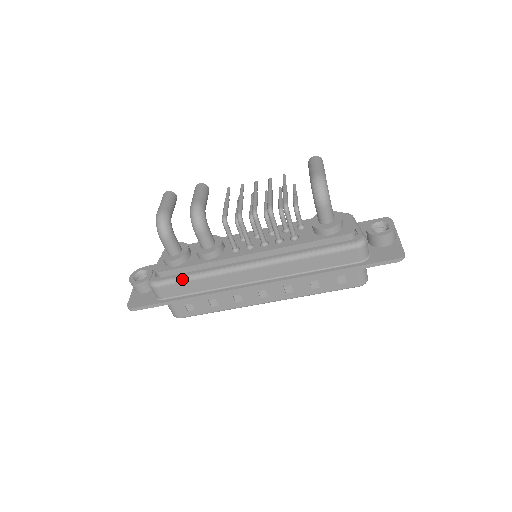
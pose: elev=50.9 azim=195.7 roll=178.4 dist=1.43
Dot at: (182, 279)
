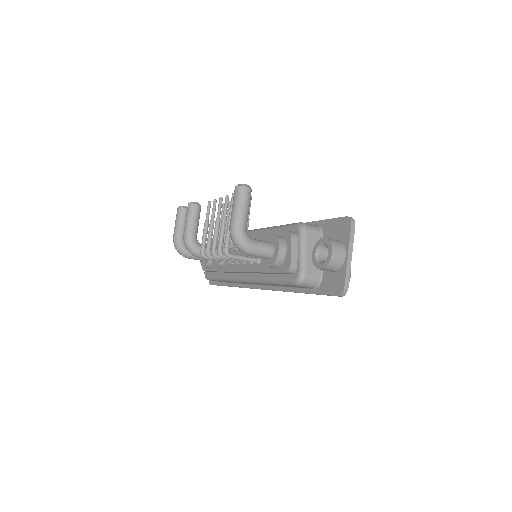
Dot at: (216, 279)
